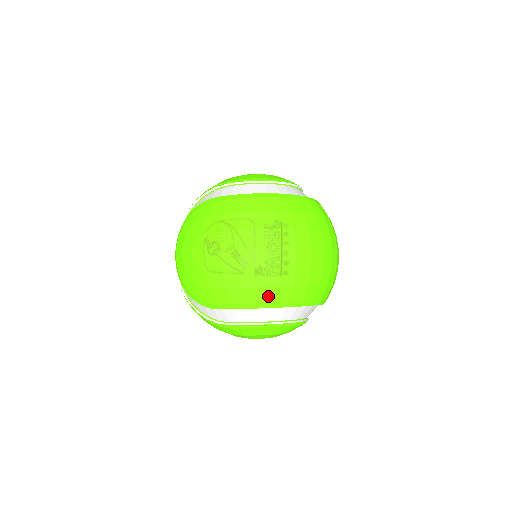
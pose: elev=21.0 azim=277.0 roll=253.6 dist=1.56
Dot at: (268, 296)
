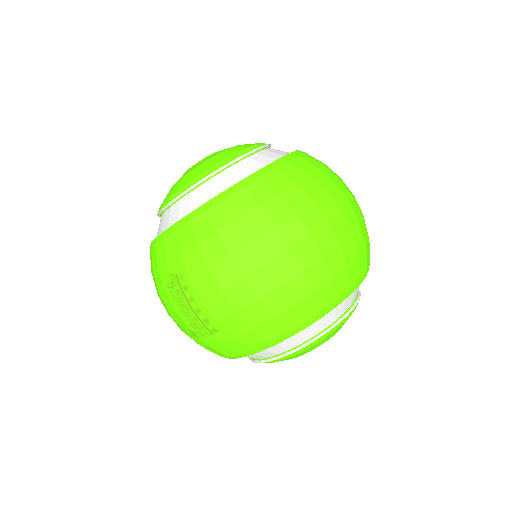
Dot at: (225, 351)
